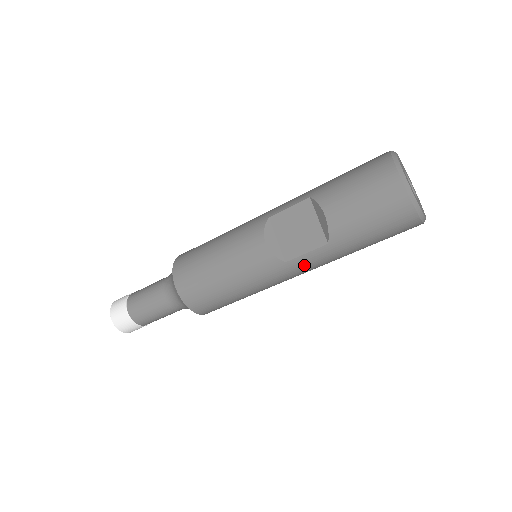
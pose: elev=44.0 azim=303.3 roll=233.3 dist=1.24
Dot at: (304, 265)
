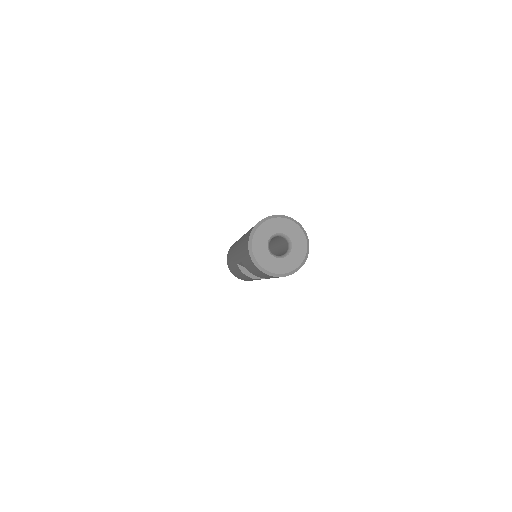
Dot at: occluded
